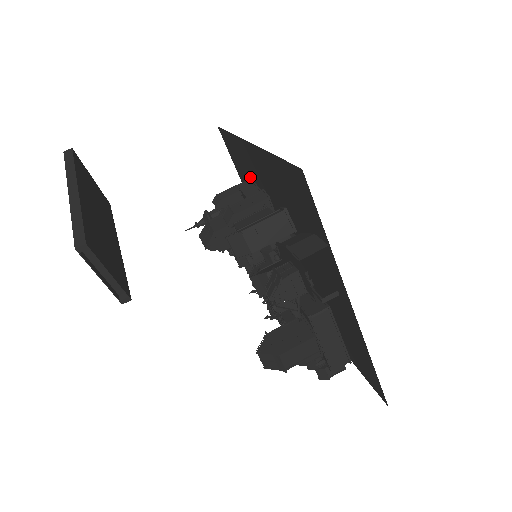
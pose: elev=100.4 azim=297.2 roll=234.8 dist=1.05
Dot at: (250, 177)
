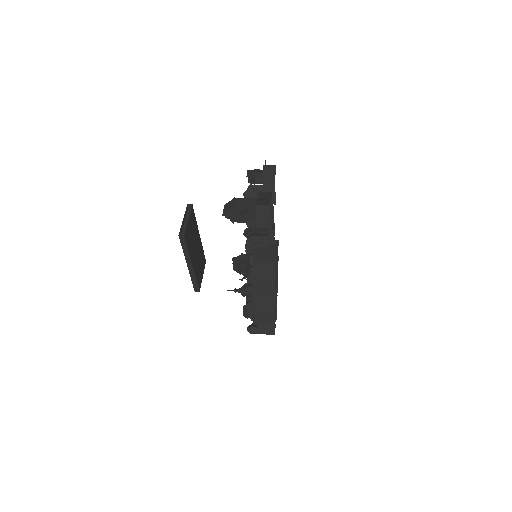
Dot at: occluded
